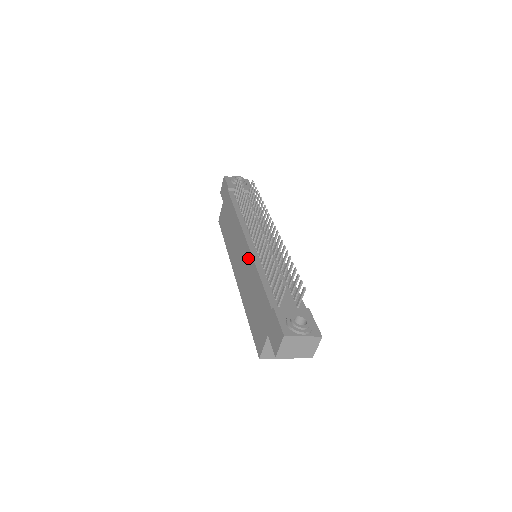
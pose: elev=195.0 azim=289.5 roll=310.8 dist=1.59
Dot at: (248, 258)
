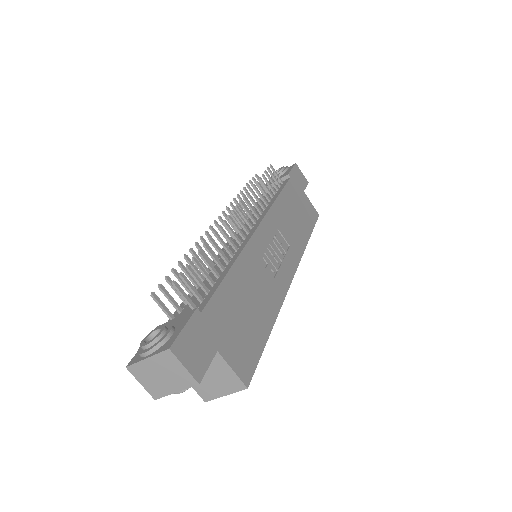
Dot at: occluded
